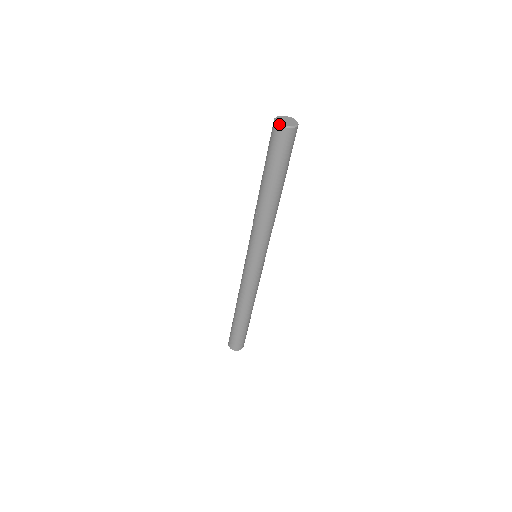
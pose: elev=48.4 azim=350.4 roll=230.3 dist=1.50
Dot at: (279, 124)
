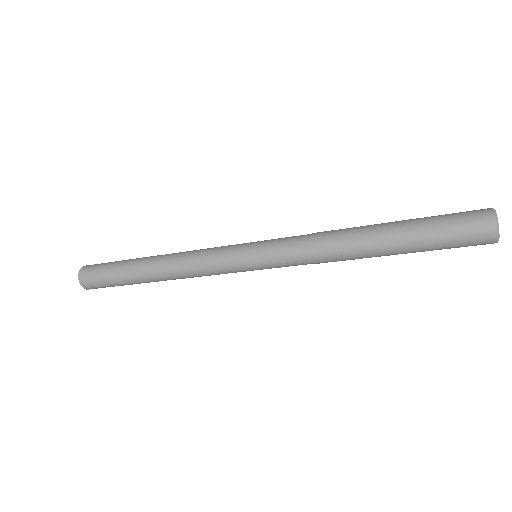
Dot at: occluded
